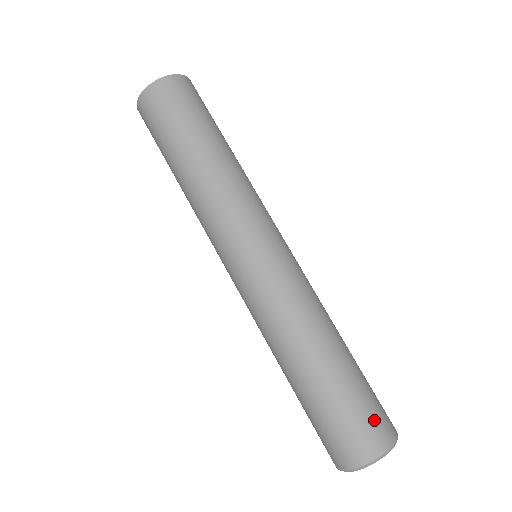
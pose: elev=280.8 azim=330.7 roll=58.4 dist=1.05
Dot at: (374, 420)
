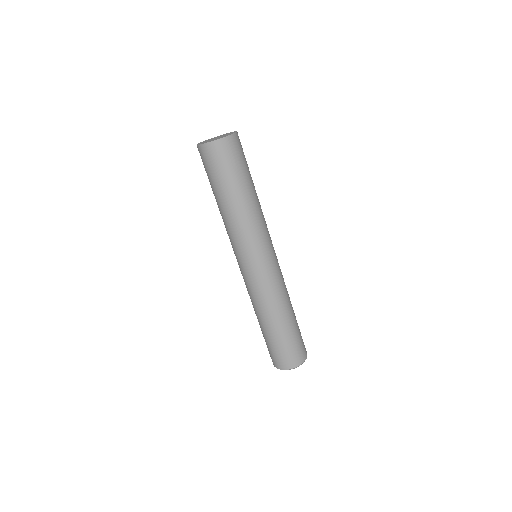
Dot at: (301, 348)
